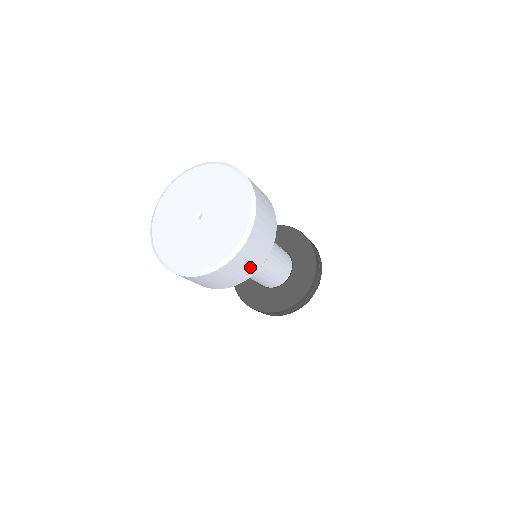
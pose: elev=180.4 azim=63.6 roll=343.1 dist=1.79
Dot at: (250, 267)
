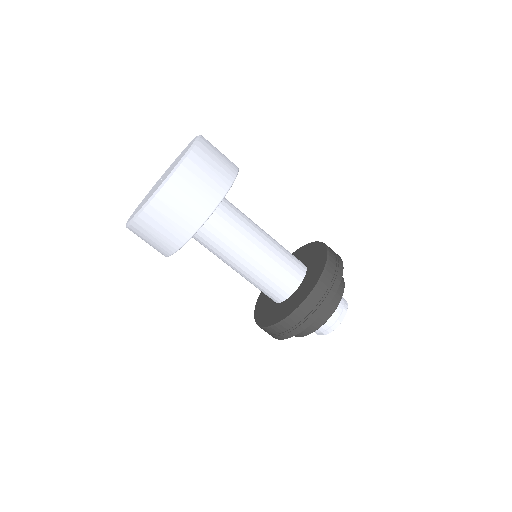
Dot at: (180, 225)
